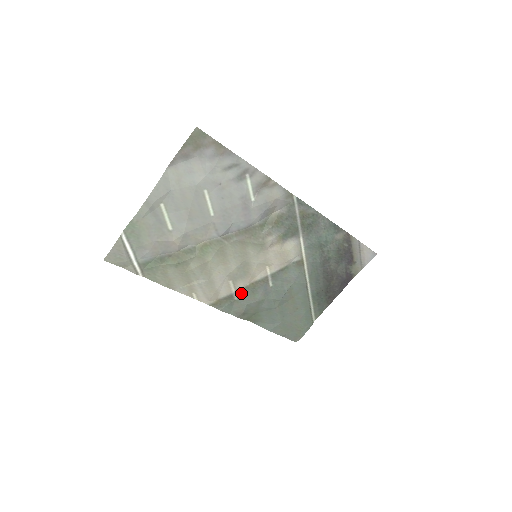
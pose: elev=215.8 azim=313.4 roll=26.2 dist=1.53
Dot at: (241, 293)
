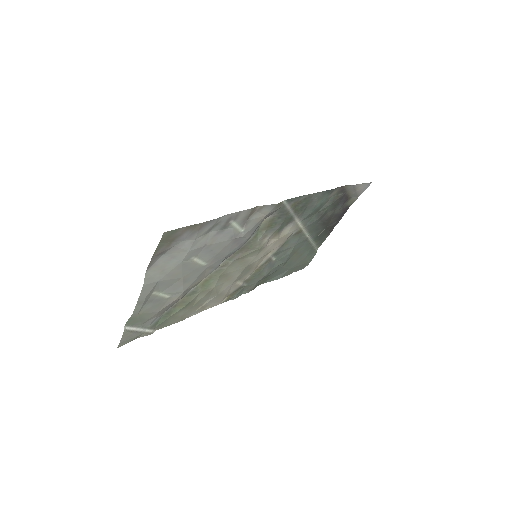
Dot at: (249, 280)
